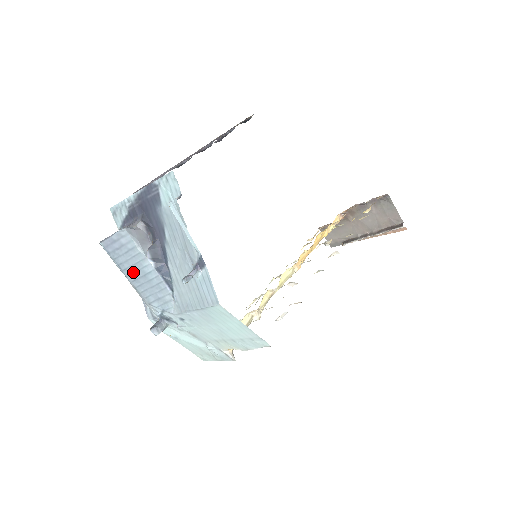
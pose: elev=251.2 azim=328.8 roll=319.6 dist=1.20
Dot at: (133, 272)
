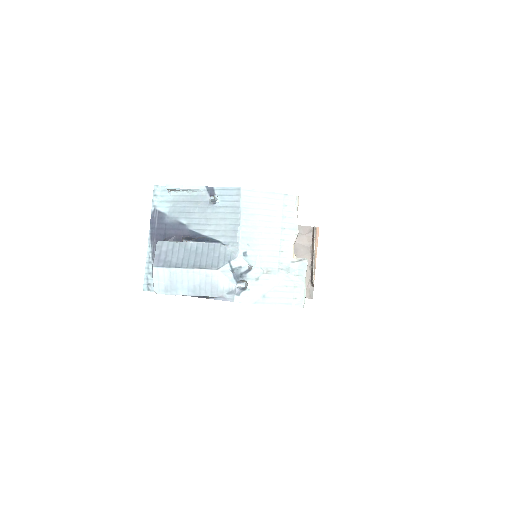
Dot at: (188, 260)
